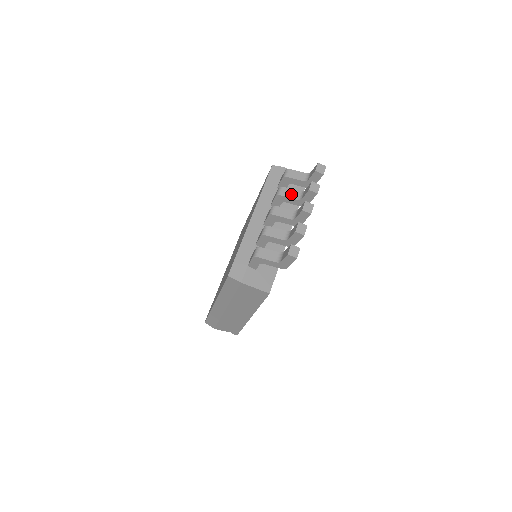
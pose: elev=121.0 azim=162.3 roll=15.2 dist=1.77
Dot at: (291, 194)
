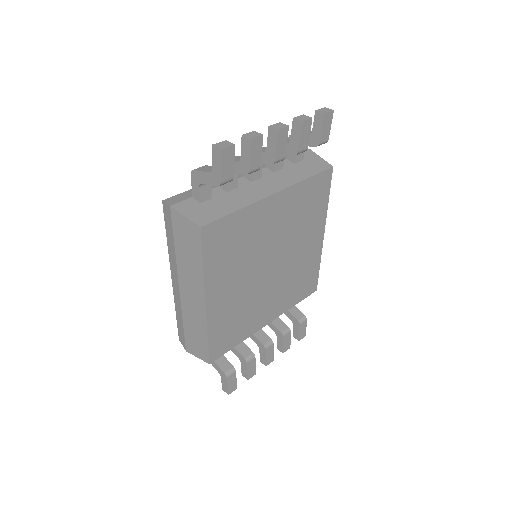
Dot at: occluded
